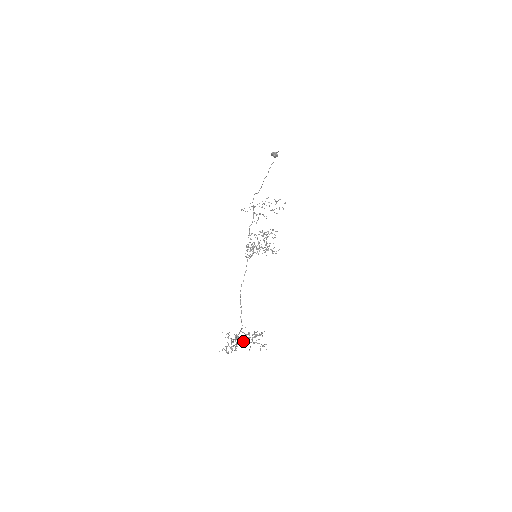
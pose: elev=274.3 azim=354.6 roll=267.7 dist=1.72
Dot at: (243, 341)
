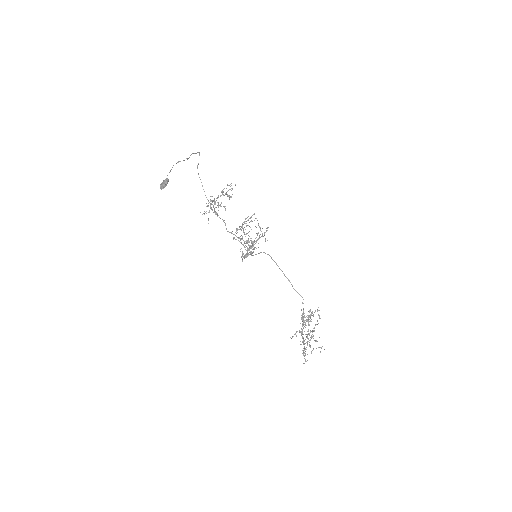
Dot at: (304, 356)
